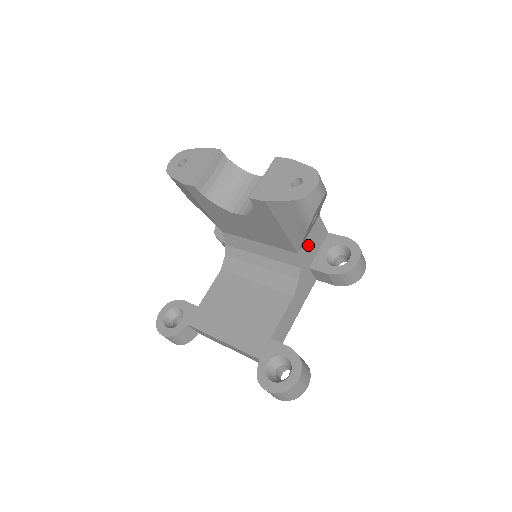
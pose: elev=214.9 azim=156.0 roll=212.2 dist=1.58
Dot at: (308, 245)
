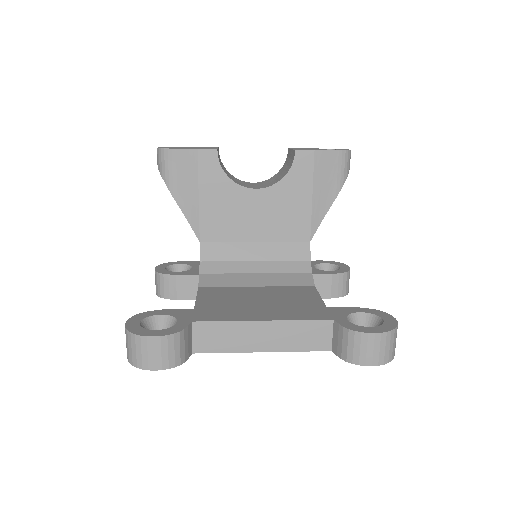
Dot at: occluded
